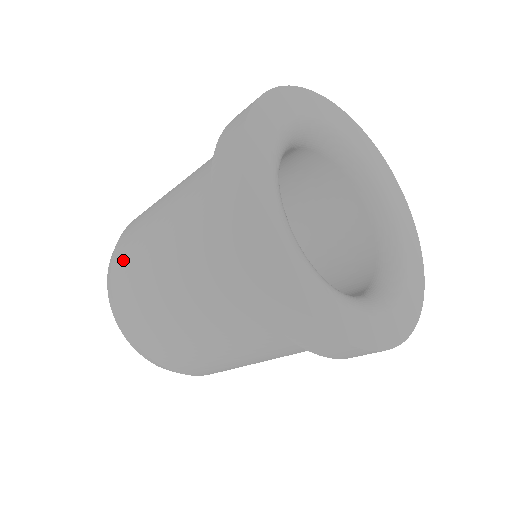
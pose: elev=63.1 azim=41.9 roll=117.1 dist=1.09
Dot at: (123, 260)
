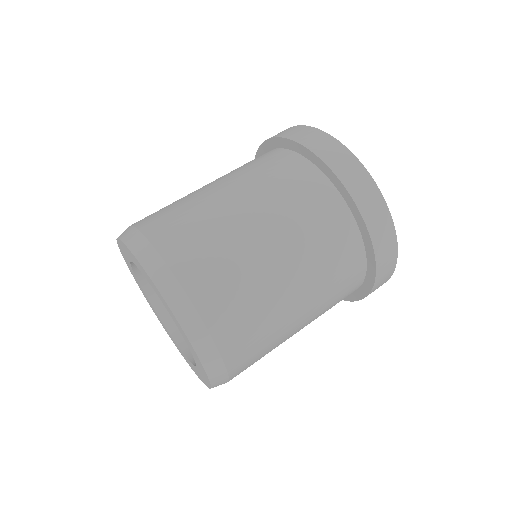
Dot at: (186, 240)
